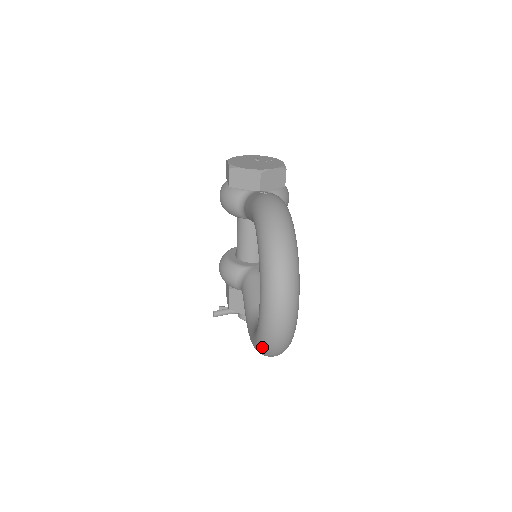
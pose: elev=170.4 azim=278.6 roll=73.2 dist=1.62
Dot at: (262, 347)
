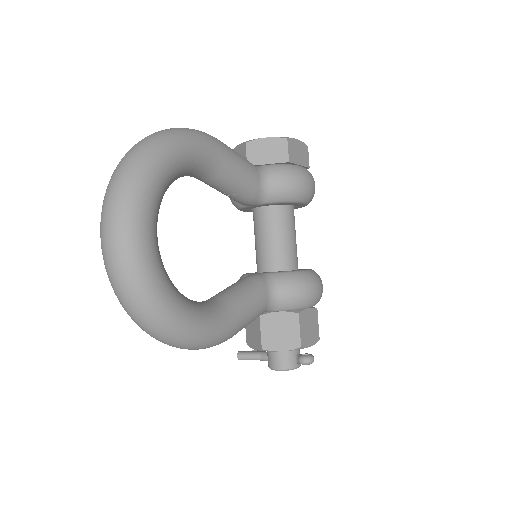
Dot at: occluded
